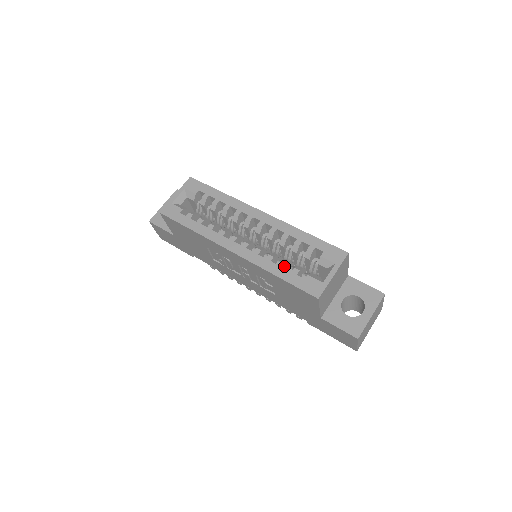
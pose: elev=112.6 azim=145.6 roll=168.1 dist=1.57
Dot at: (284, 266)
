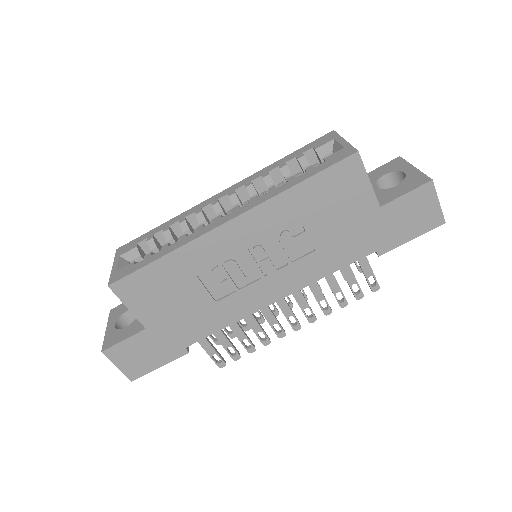
Dot at: (294, 177)
